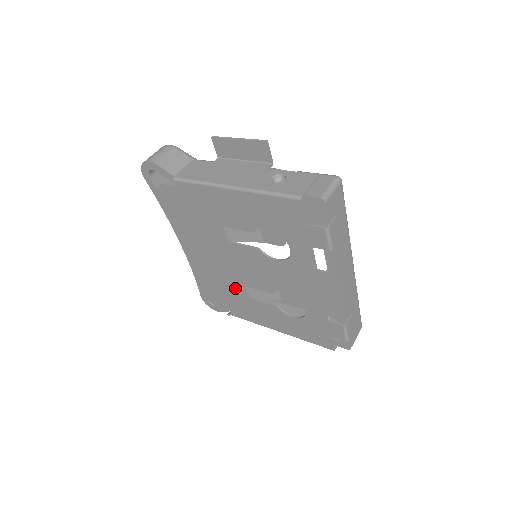
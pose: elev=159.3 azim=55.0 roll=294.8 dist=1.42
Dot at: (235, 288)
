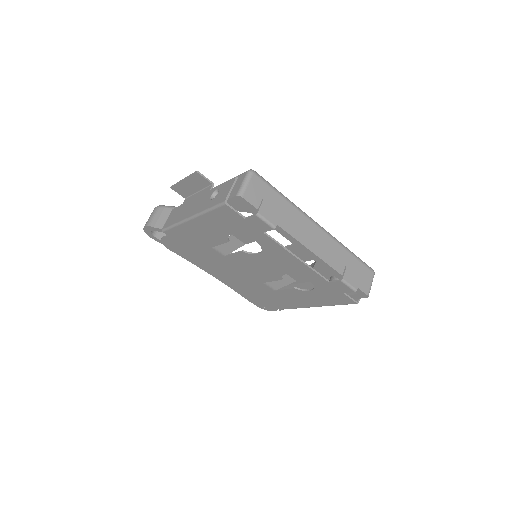
Dot at: (261, 288)
